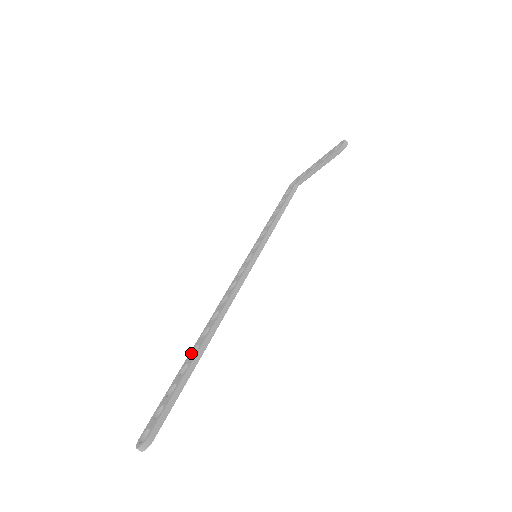
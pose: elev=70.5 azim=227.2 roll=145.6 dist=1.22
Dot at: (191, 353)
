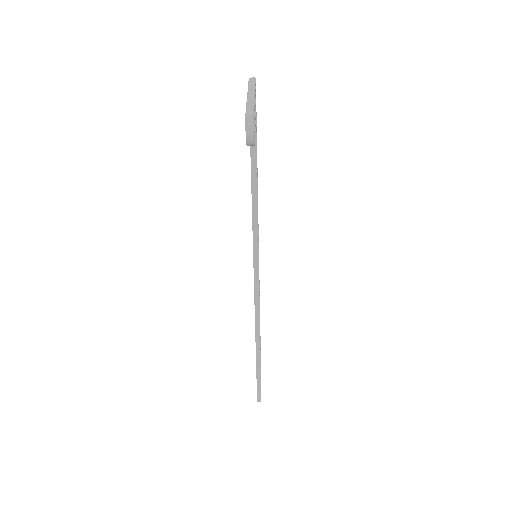
Dot at: occluded
